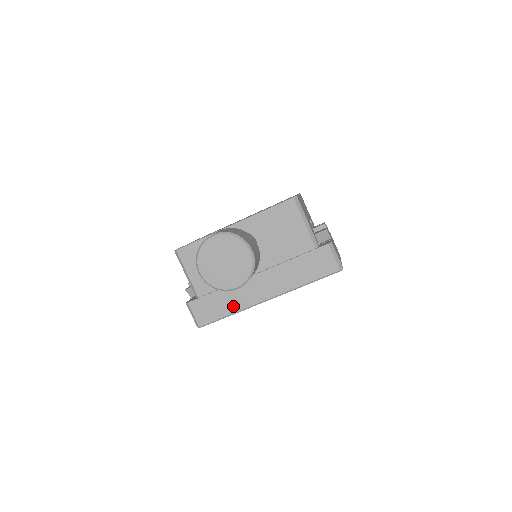
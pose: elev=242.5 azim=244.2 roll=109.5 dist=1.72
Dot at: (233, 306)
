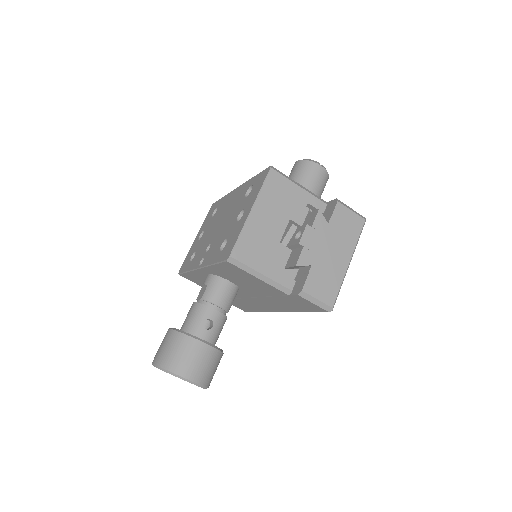
Dot at: (256, 308)
